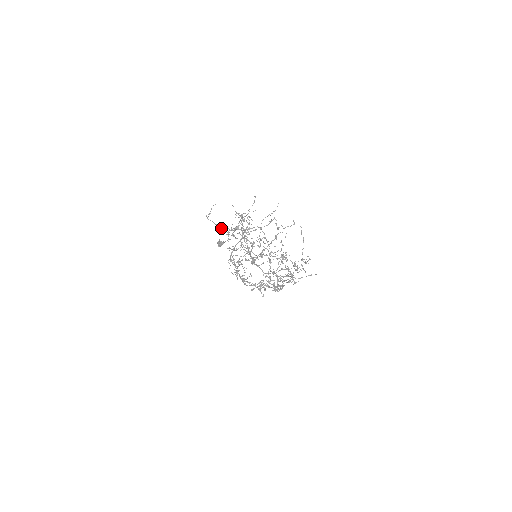
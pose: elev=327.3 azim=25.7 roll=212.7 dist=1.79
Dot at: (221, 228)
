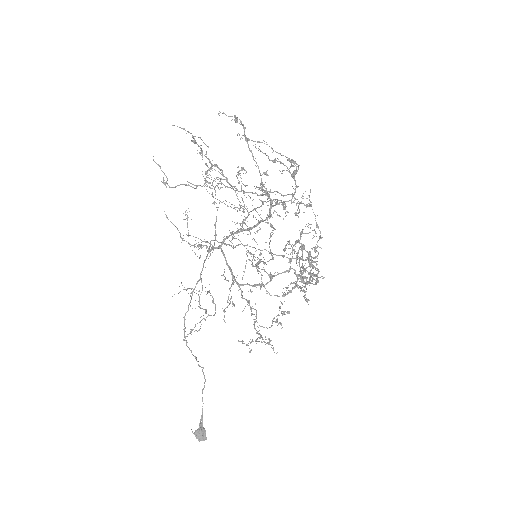
Dot at: (195, 188)
